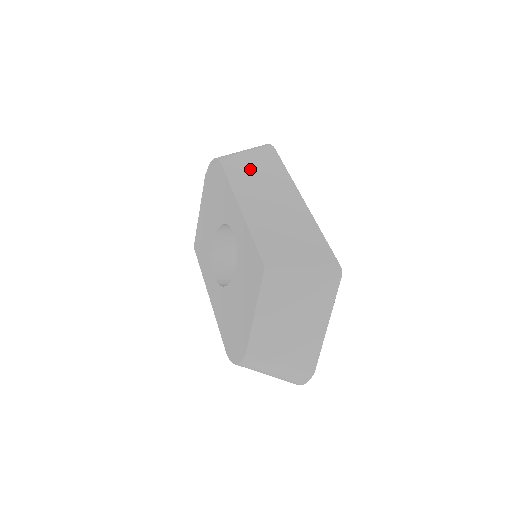
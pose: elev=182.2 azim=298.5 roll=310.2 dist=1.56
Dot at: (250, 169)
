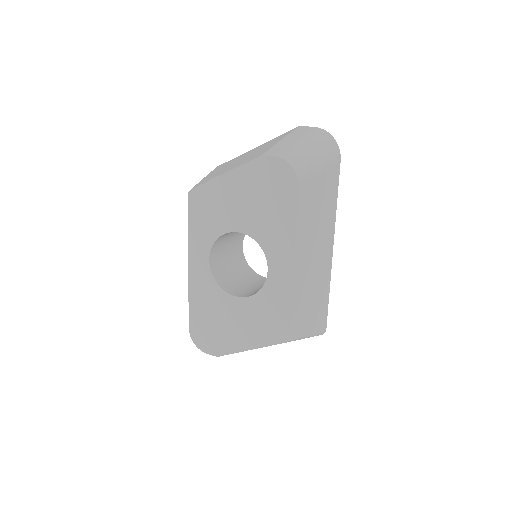
Dot at: (315, 200)
